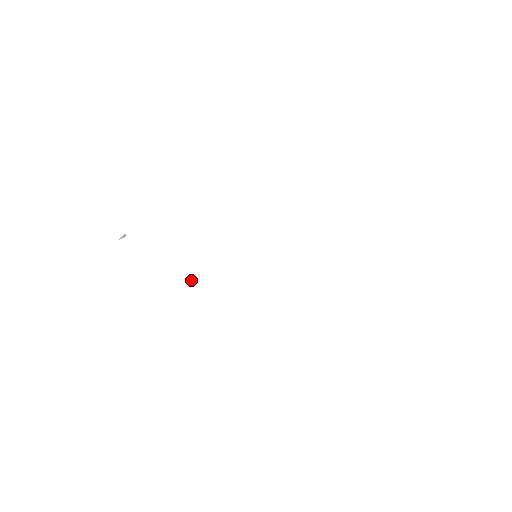
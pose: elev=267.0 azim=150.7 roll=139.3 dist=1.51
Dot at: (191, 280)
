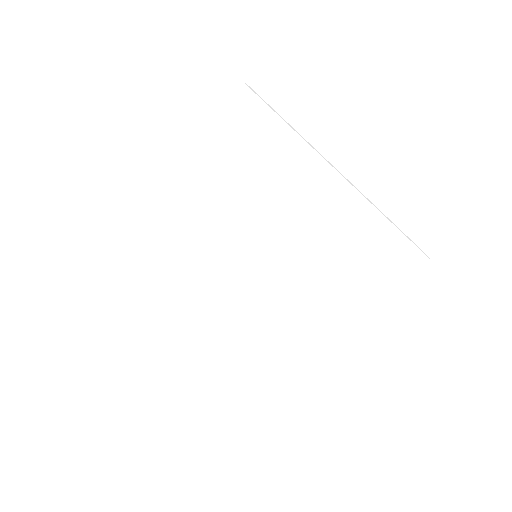
Dot at: (179, 321)
